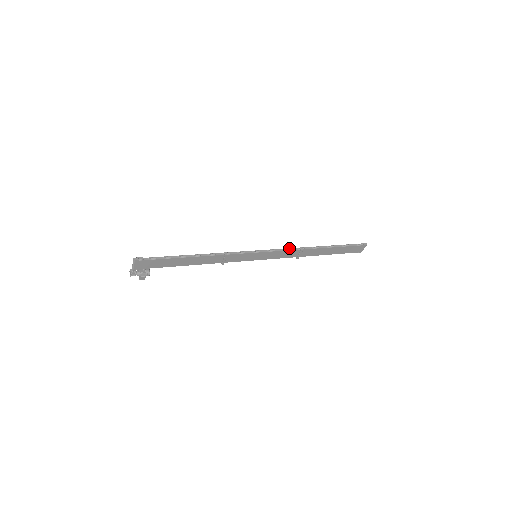
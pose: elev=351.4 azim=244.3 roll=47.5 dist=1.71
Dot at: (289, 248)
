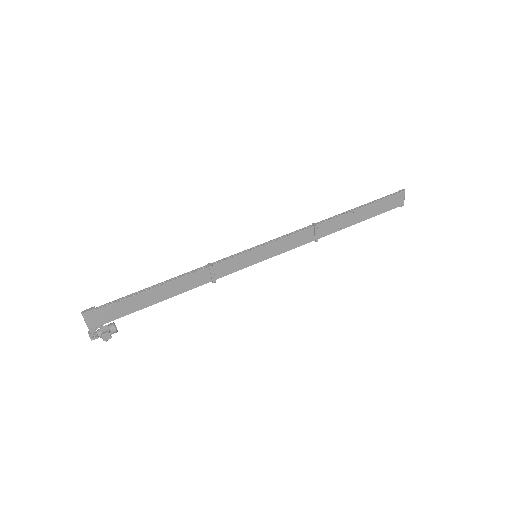
Dot at: (297, 230)
